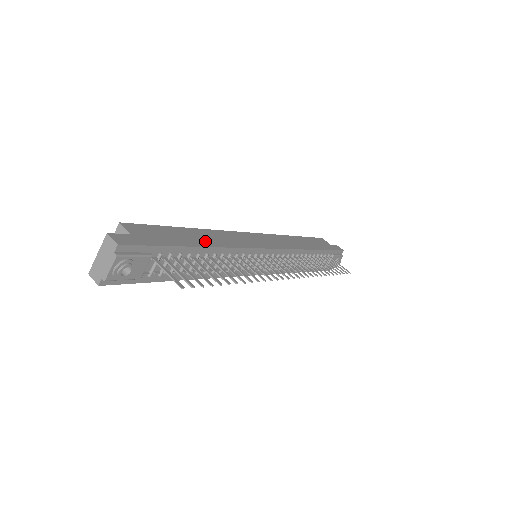
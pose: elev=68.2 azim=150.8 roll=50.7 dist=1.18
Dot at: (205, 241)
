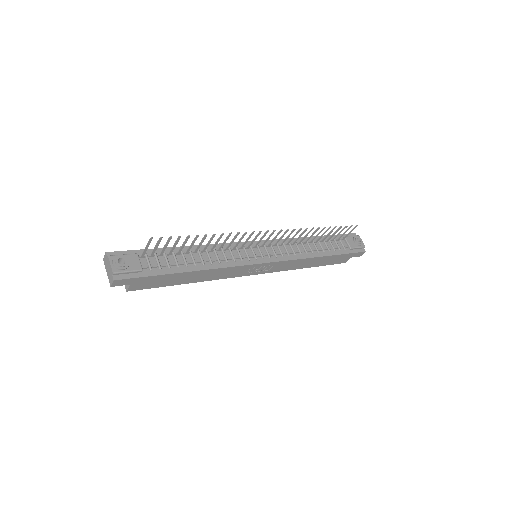
Dot at: occluded
